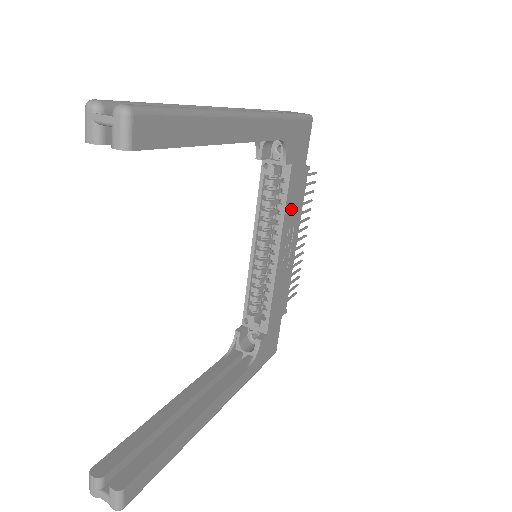
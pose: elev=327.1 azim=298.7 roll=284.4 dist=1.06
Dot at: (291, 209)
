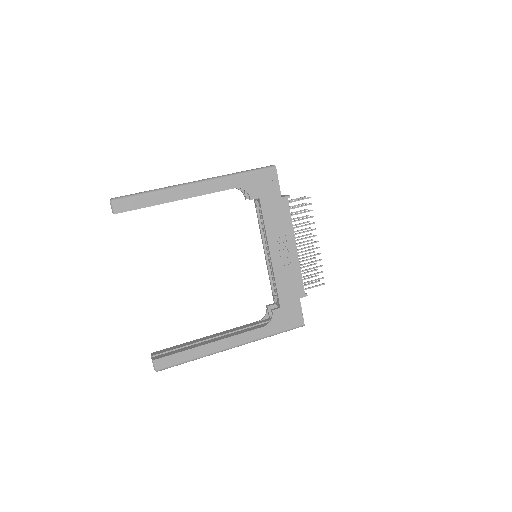
Dot at: (274, 225)
